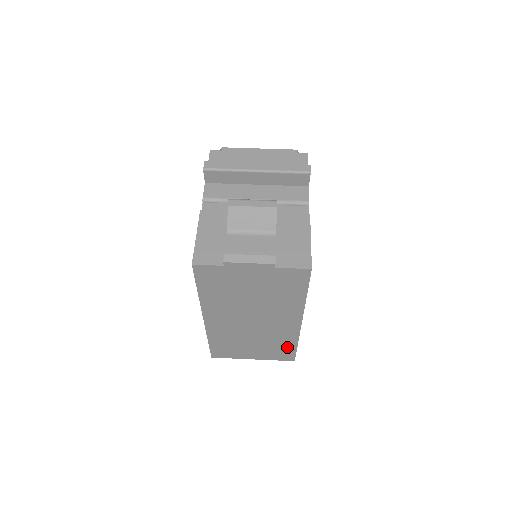
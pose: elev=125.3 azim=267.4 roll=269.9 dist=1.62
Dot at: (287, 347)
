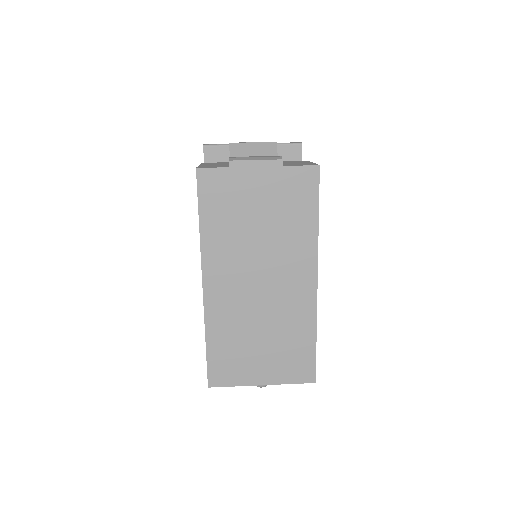
Dot at: (304, 345)
